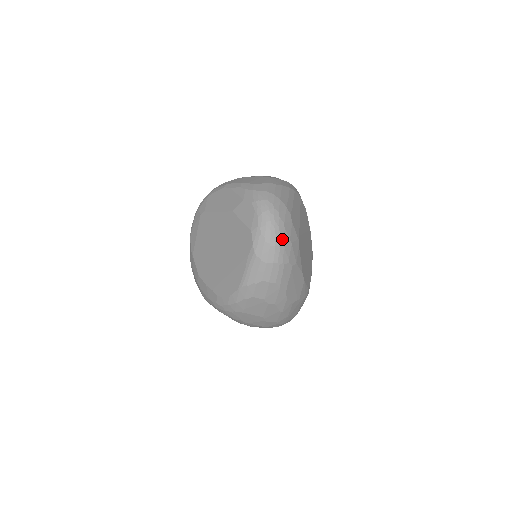
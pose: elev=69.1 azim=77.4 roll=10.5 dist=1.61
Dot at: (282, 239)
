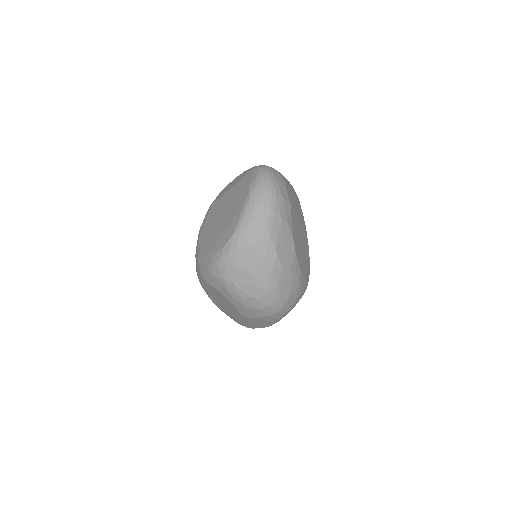
Dot at: (275, 190)
